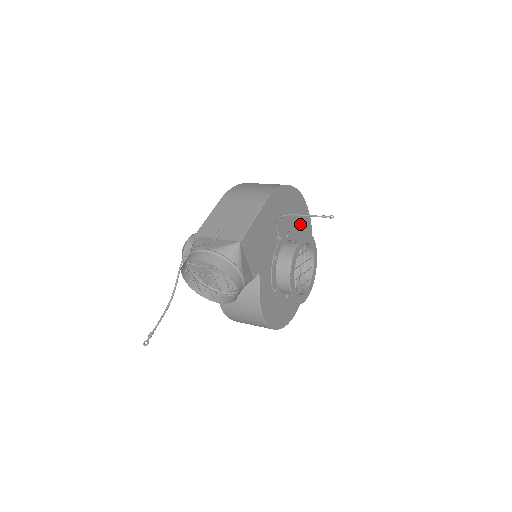
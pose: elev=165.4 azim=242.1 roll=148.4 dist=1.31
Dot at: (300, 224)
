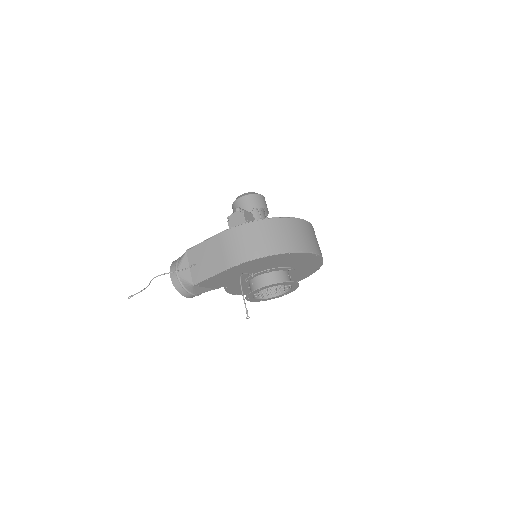
Dot at: (296, 261)
